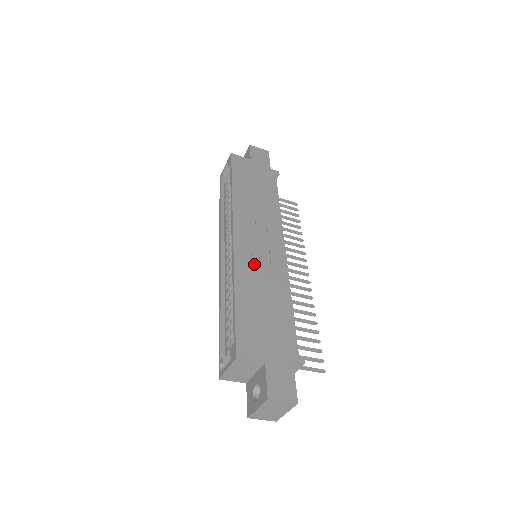
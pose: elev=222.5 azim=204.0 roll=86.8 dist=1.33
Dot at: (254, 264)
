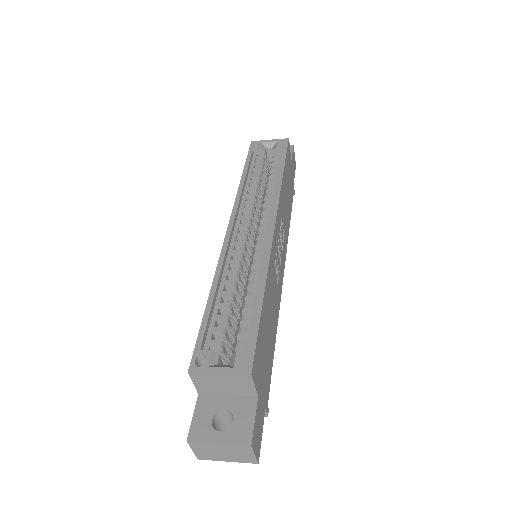
Dot at: occluded
